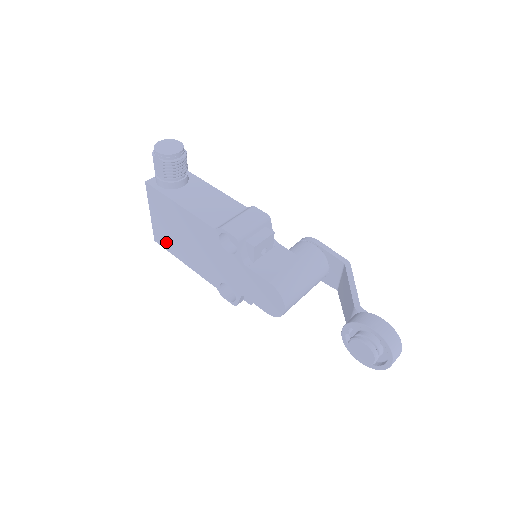
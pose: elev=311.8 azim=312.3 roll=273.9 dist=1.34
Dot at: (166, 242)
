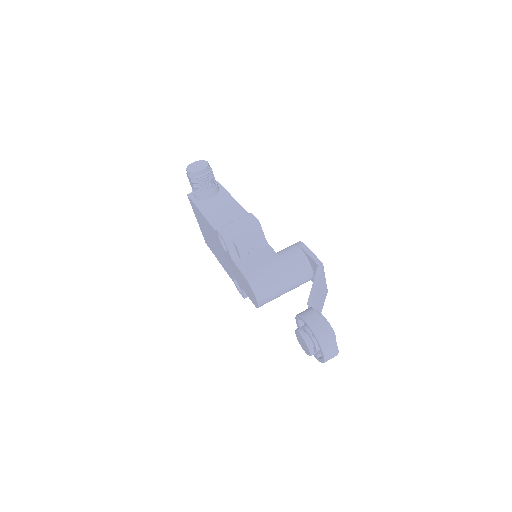
Dot at: (208, 244)
